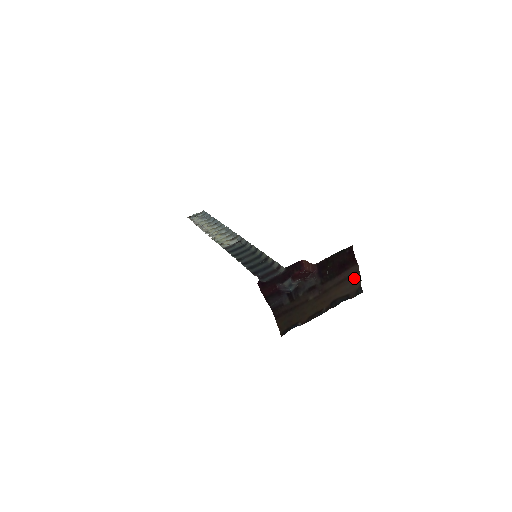
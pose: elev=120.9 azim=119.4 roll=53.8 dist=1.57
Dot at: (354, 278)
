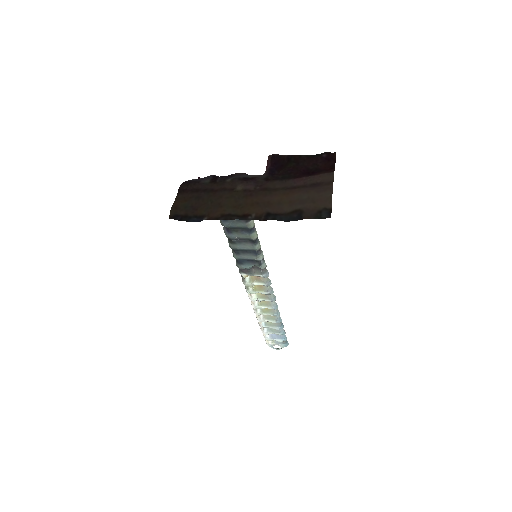
Dot at: (320, 190)
